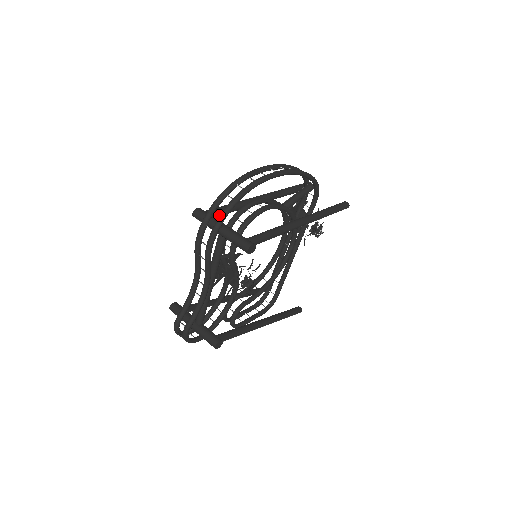
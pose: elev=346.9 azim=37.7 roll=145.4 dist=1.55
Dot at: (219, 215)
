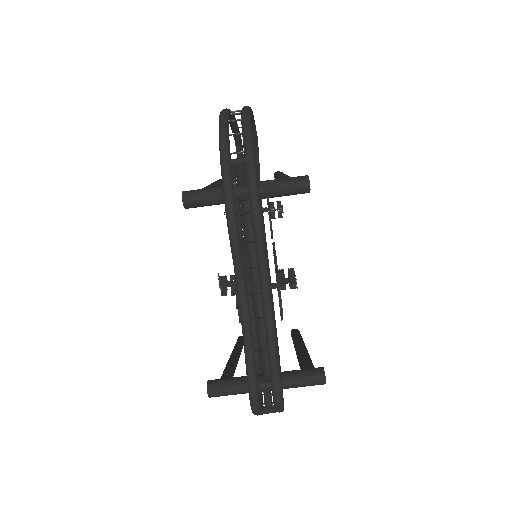
Dot at: (244, 157)
